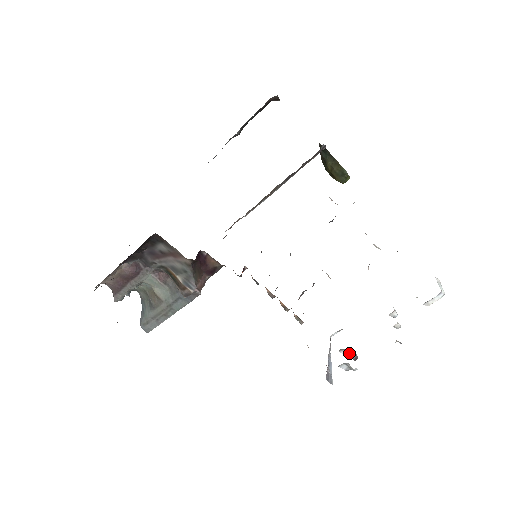
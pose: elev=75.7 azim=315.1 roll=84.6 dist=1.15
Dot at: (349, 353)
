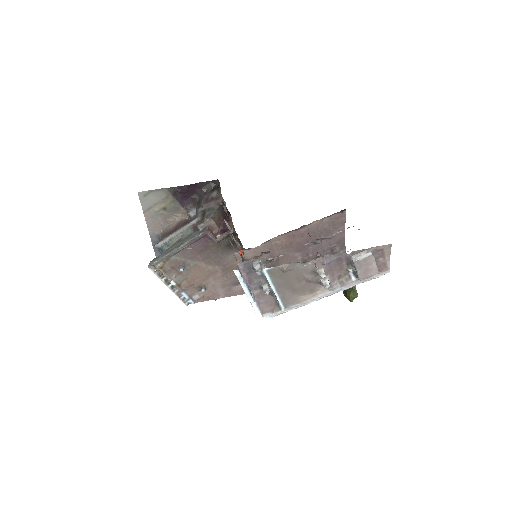
Dot at: (269, 290)
